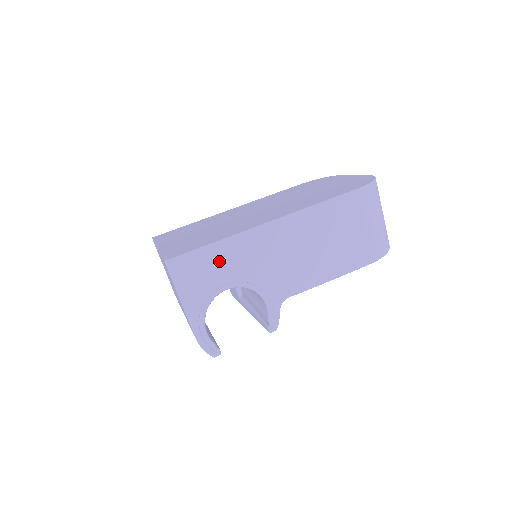
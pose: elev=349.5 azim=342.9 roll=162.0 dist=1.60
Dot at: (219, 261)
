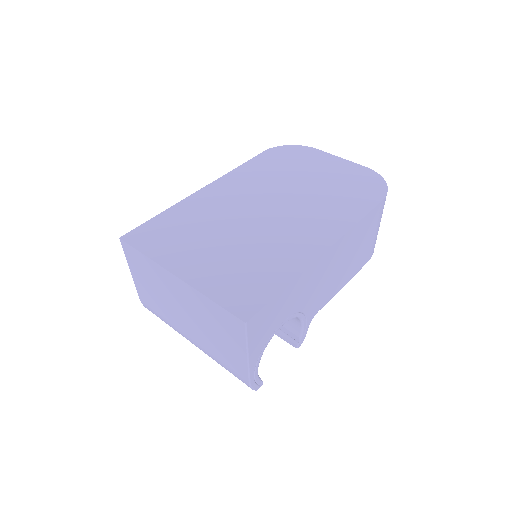
Dot at: (285, 303)
